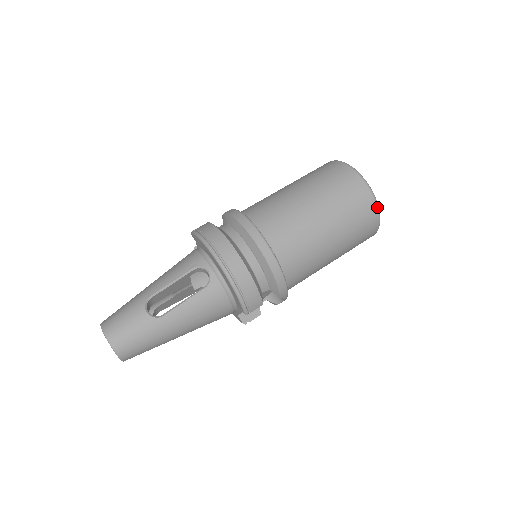
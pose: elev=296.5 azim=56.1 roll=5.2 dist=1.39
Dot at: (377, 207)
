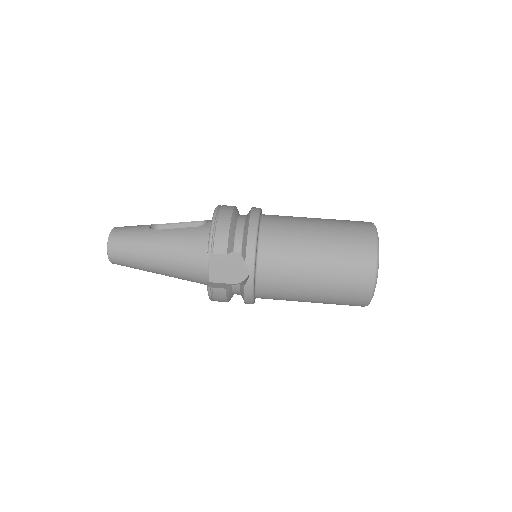
Dot at: (376, 245)
